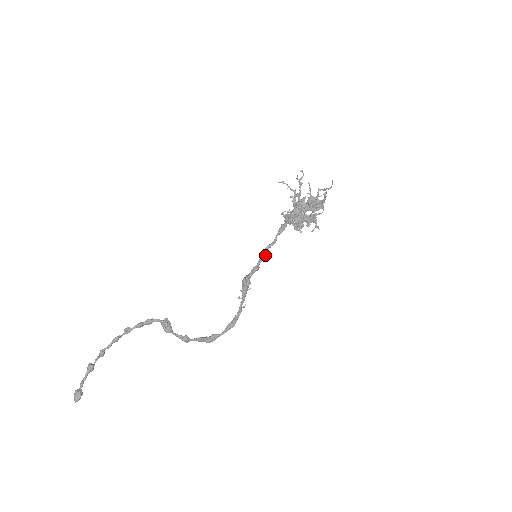
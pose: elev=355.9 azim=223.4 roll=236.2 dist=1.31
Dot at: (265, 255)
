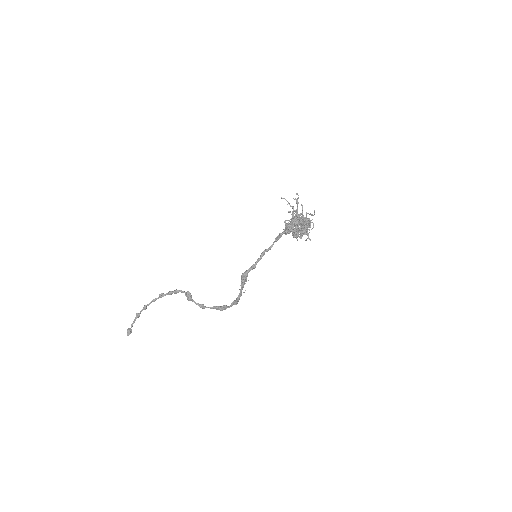
Dot at: occluded
